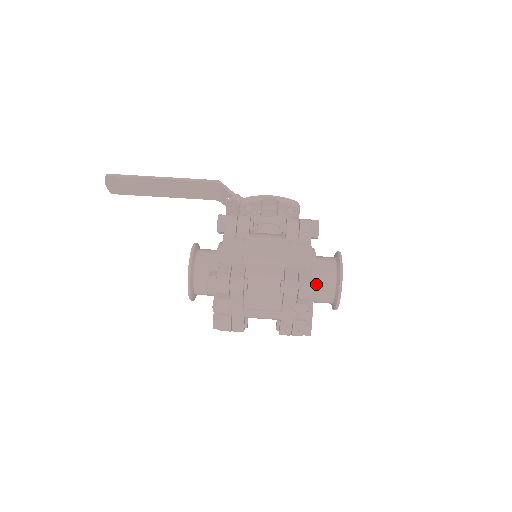
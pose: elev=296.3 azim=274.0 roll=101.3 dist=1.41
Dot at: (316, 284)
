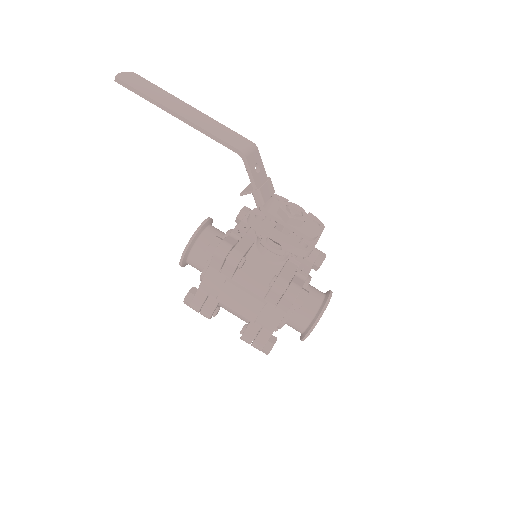
Dot at: (265, 351)
